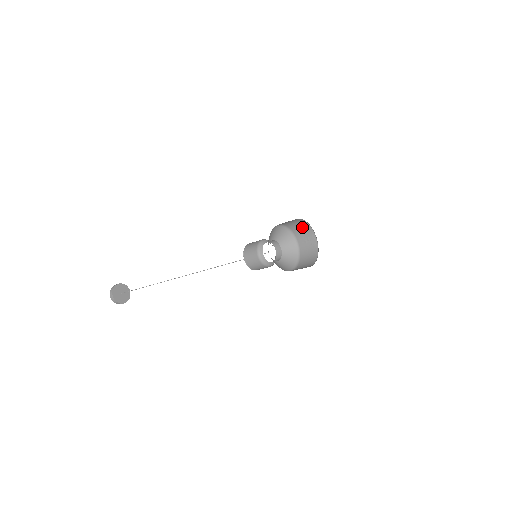
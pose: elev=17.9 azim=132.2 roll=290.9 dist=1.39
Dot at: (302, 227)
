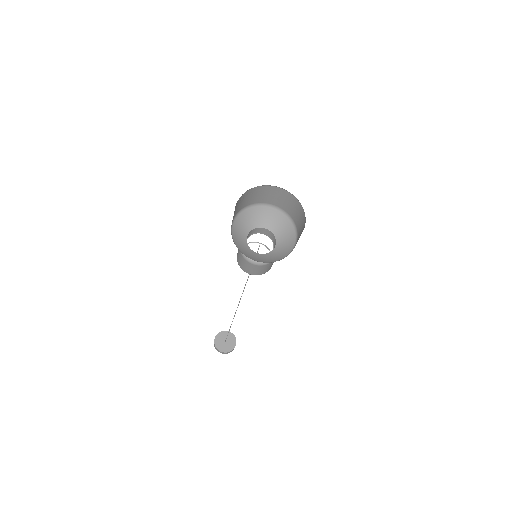
Dot at: (302, 222)
